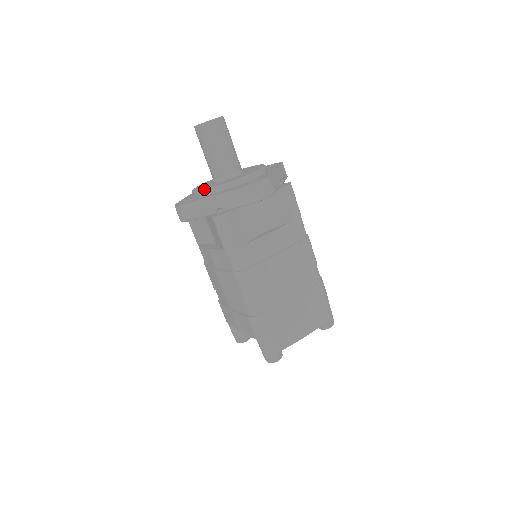
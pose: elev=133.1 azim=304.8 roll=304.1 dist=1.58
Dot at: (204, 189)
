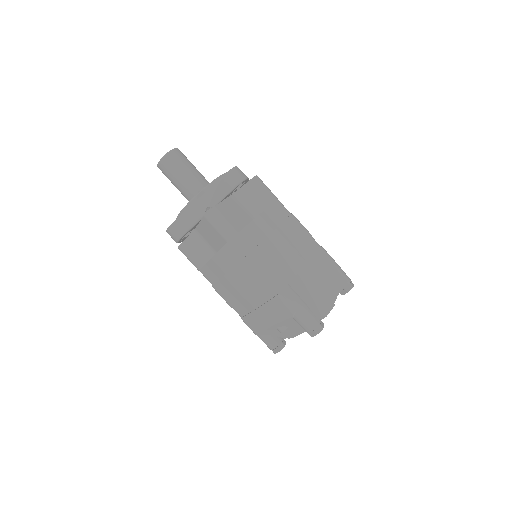
Dot at: (187, 203)
